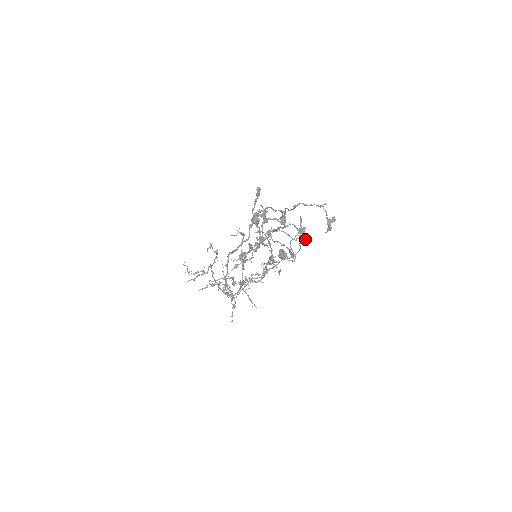
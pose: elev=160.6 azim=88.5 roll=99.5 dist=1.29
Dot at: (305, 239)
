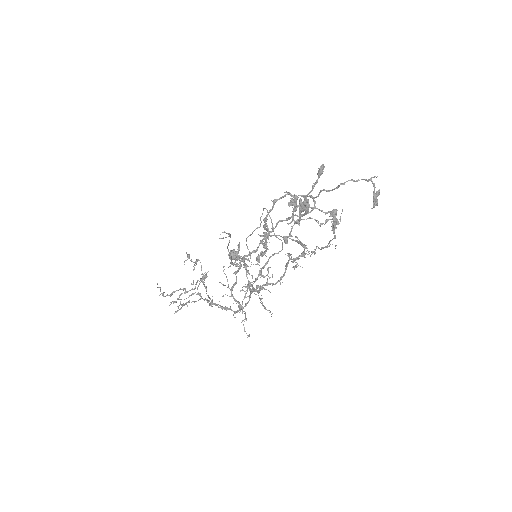
Dot at: (338, 222)
